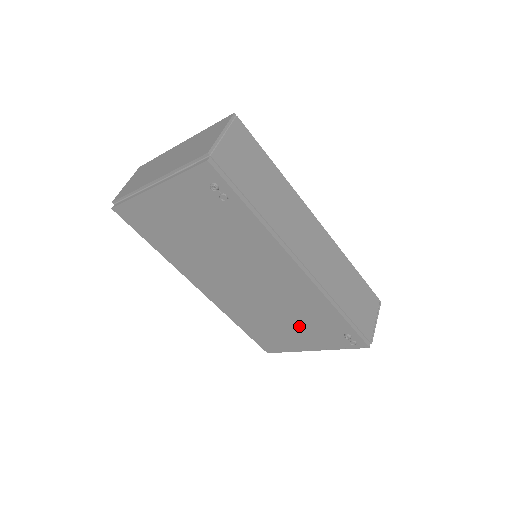
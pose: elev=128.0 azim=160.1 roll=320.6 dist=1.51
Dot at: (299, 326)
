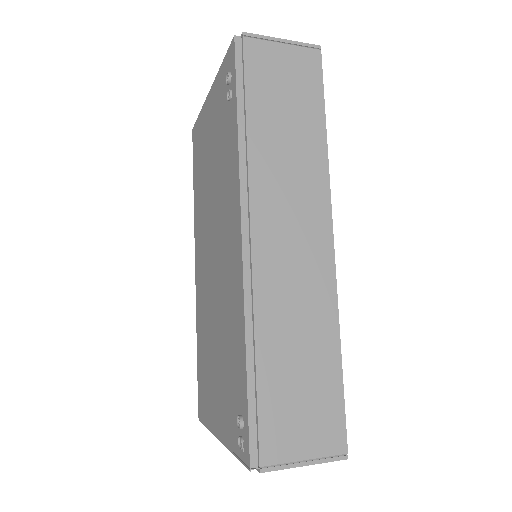
Dot at: (221, 371)
